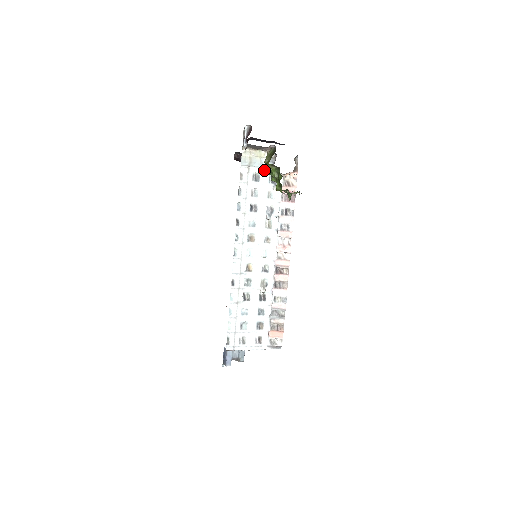
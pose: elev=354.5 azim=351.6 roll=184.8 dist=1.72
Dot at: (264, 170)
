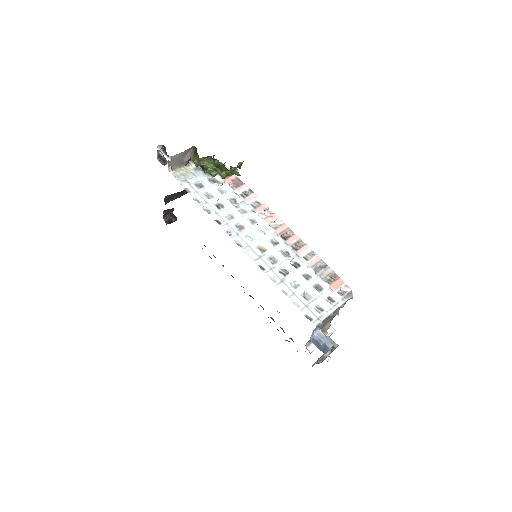
Dot at: (200, 178)
